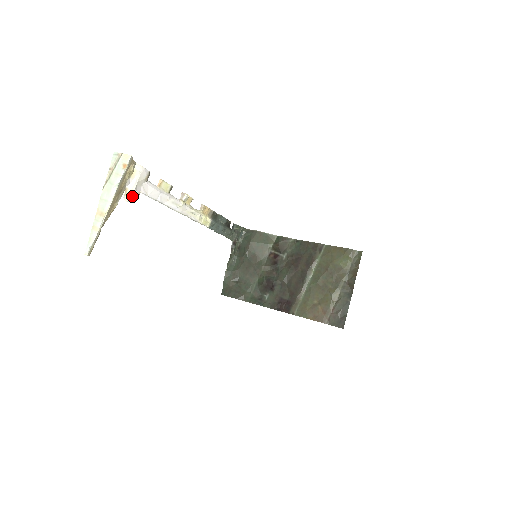
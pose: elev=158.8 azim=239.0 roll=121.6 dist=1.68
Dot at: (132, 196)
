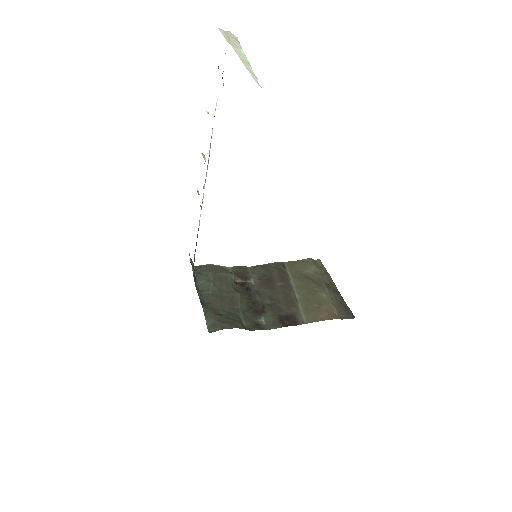
Dot at: occluded
